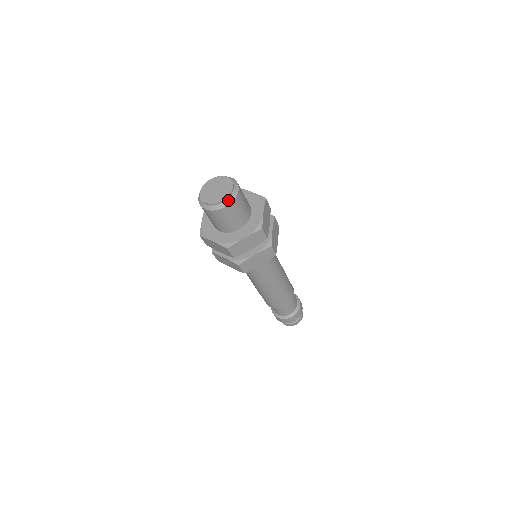
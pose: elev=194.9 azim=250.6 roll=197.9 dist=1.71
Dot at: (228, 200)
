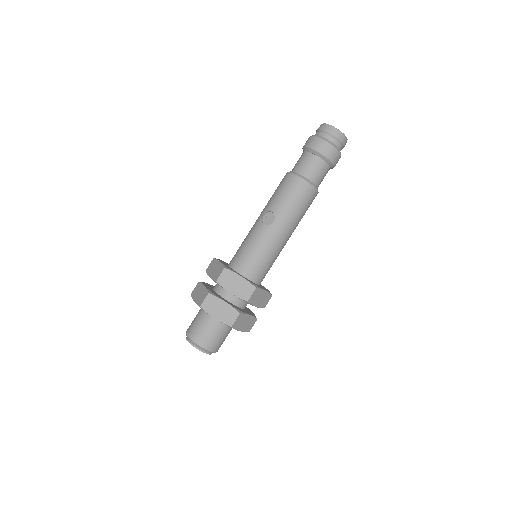
Dot at: occluded
